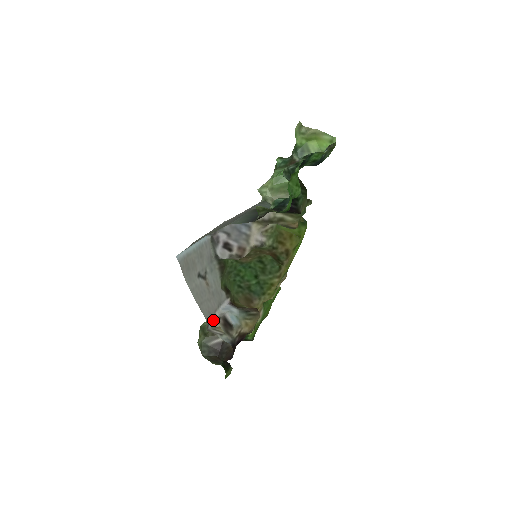
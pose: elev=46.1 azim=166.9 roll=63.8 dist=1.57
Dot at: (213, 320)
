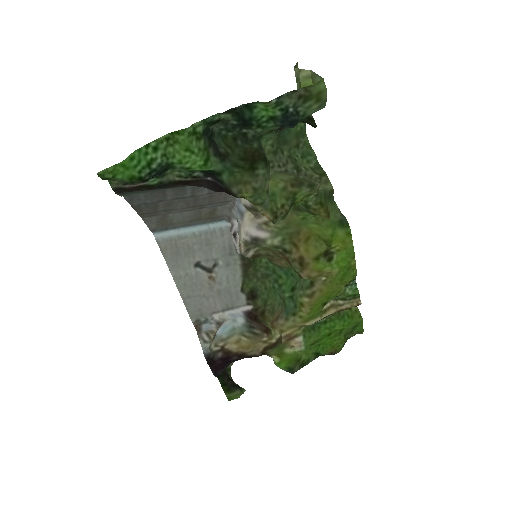
Dot at: (210, 322)
